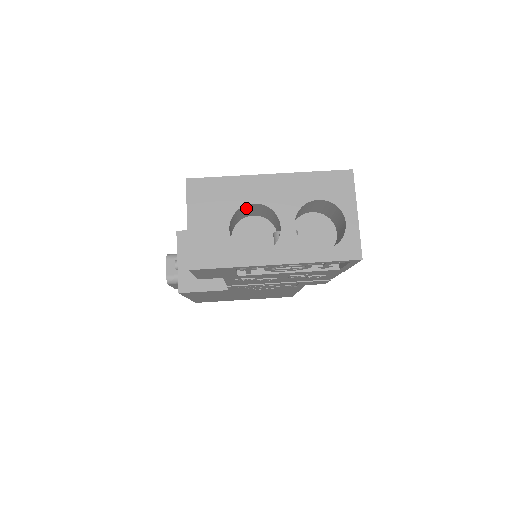
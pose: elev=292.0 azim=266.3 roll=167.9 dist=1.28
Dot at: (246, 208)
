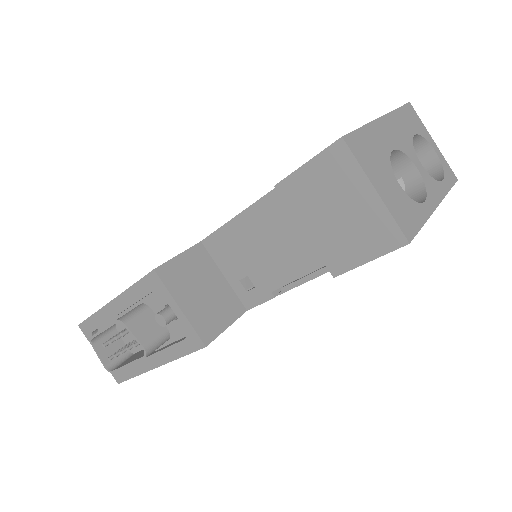
Dot at: occluded
